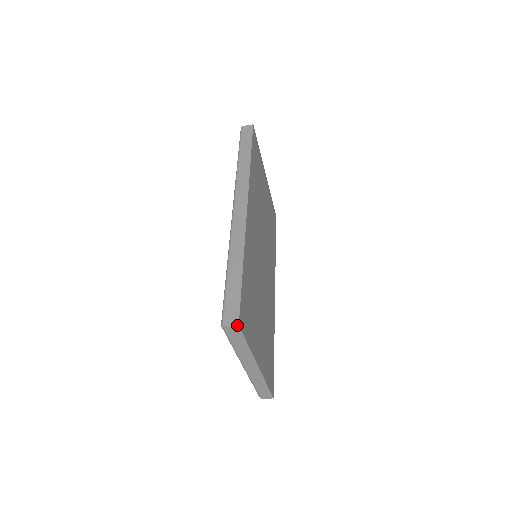
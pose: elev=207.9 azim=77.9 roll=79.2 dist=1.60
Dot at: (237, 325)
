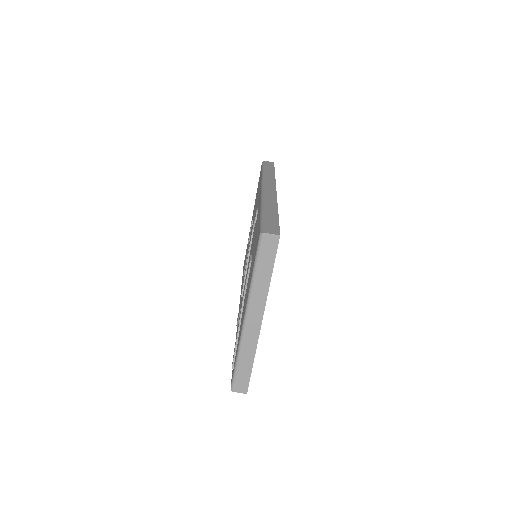
Dot at: (278, 235)
